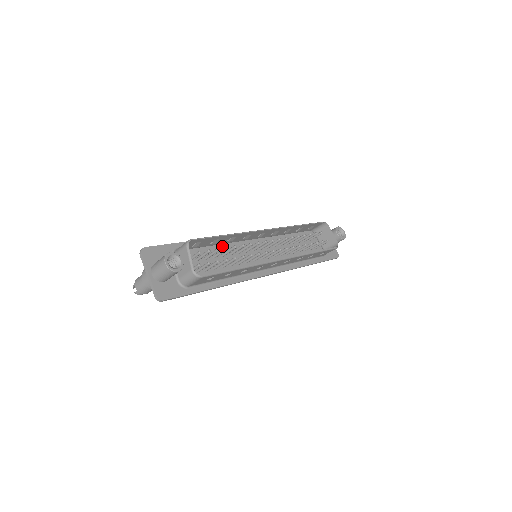
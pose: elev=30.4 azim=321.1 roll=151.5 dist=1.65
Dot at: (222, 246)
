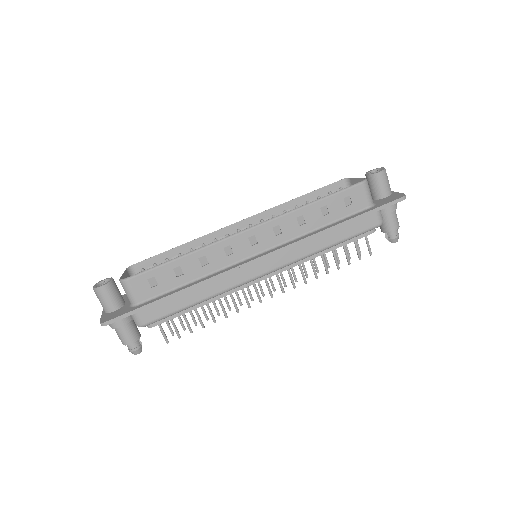
Dot at: occluded
